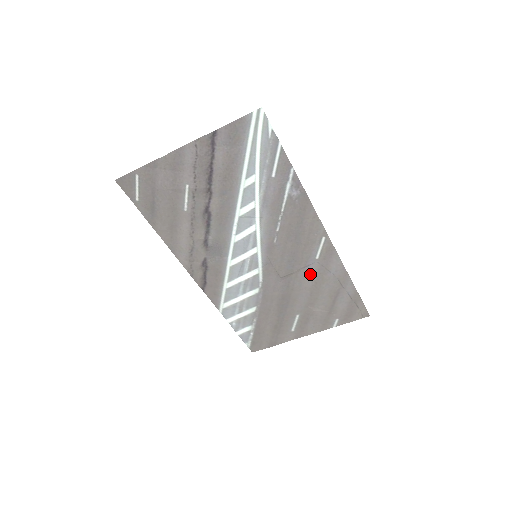
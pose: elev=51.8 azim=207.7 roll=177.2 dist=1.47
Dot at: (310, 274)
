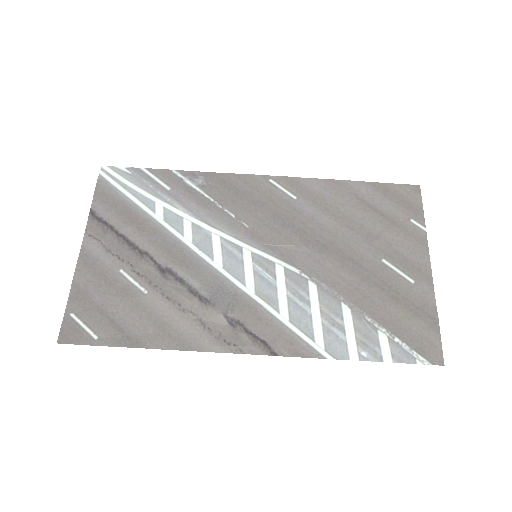
Dot at: (316, 215)
